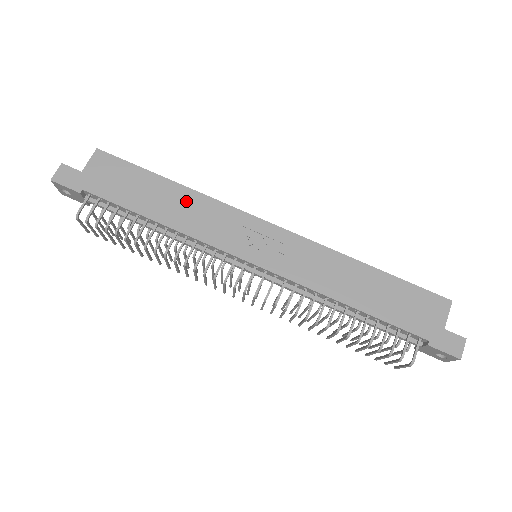
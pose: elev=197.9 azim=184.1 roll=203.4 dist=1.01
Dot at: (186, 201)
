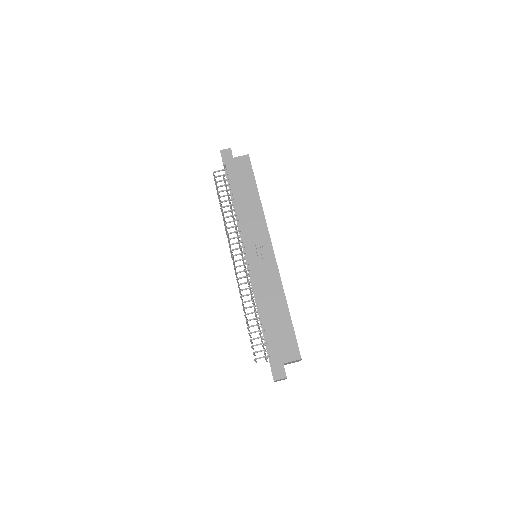
Dot at: (254, 207)
